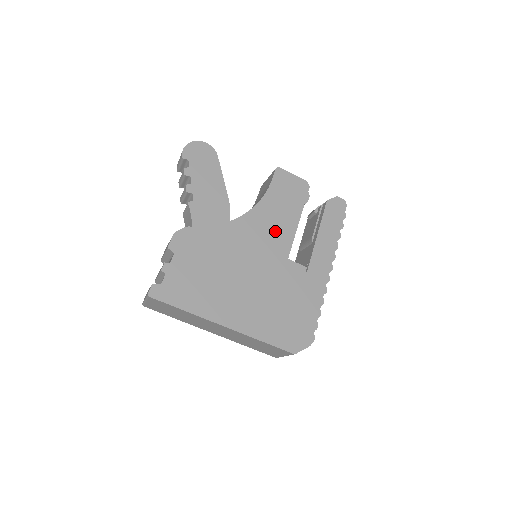
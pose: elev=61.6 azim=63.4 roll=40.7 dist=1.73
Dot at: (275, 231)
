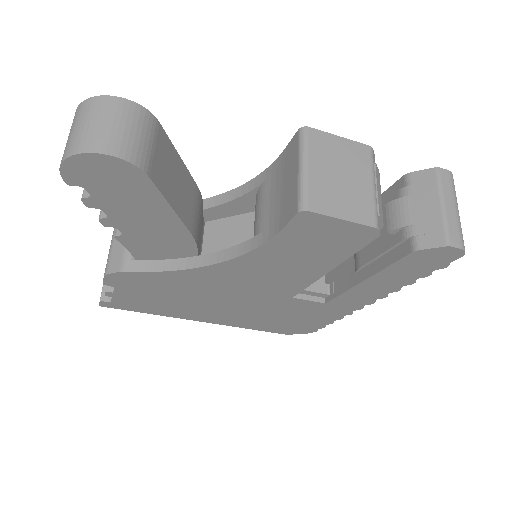
Dot at: (278, 277)
